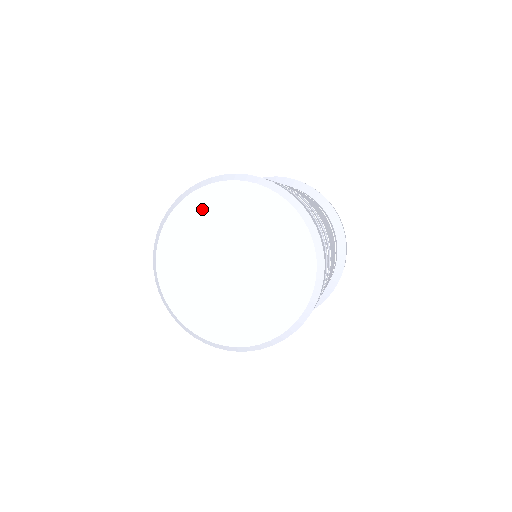
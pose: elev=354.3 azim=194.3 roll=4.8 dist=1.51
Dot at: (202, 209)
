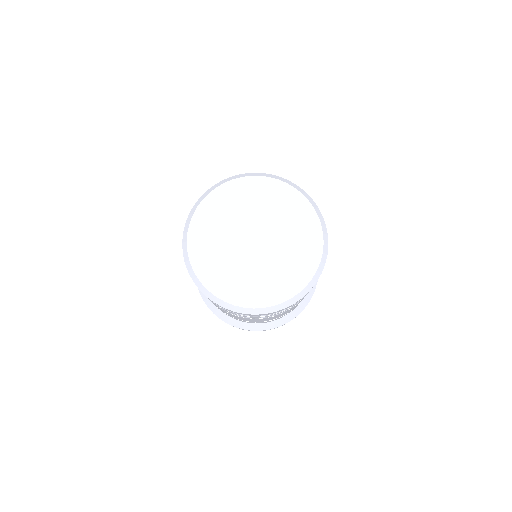
Dot at: (221, 203)
